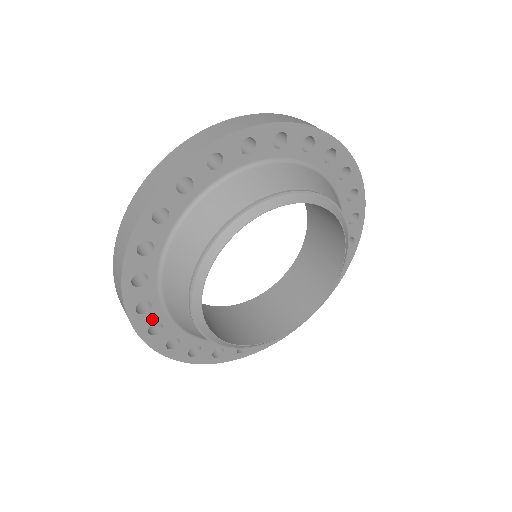
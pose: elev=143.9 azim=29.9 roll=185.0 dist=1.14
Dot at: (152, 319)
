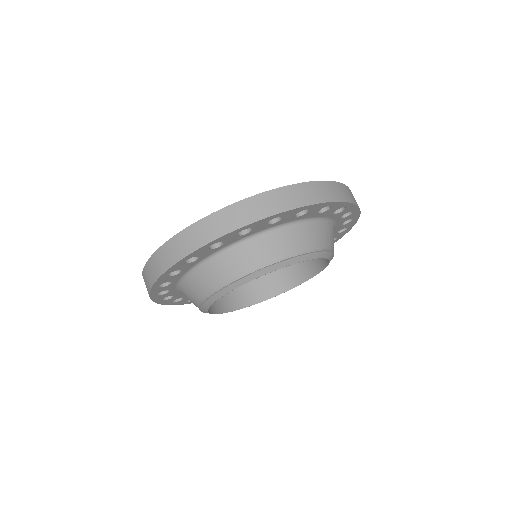
Dot at: (183, 267)
